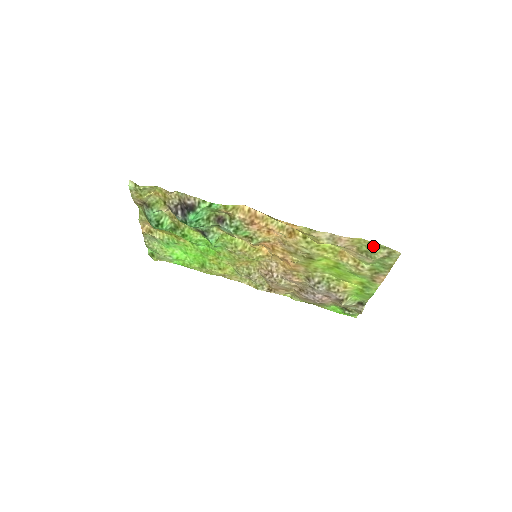
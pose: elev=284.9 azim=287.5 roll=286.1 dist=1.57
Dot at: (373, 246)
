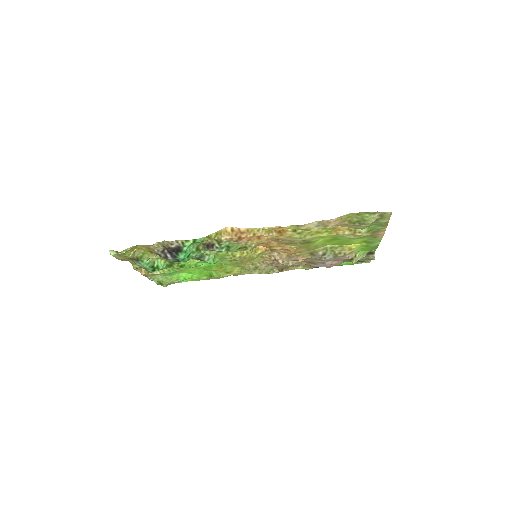
Dot at: (363, 215)
